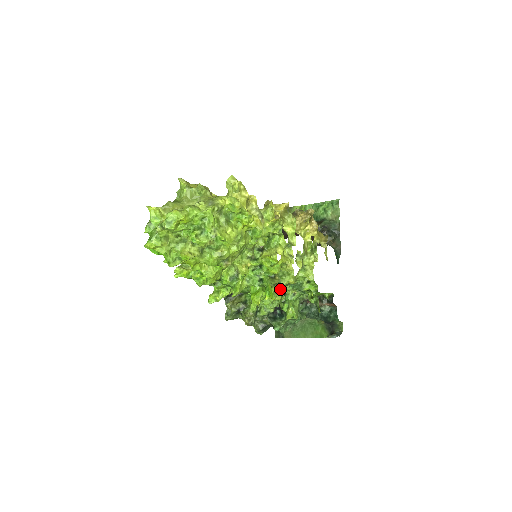
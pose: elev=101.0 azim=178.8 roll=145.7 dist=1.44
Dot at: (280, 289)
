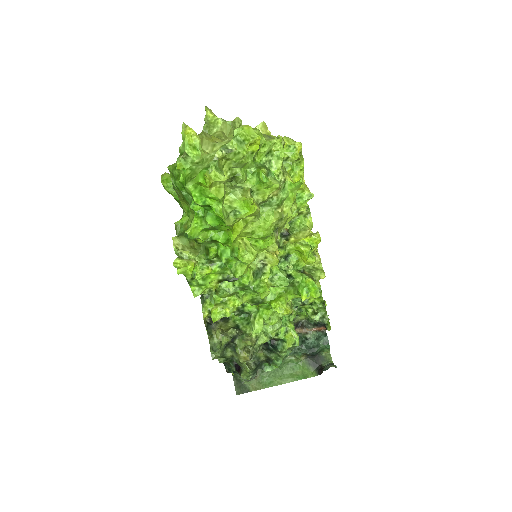
Dot at: occluded
